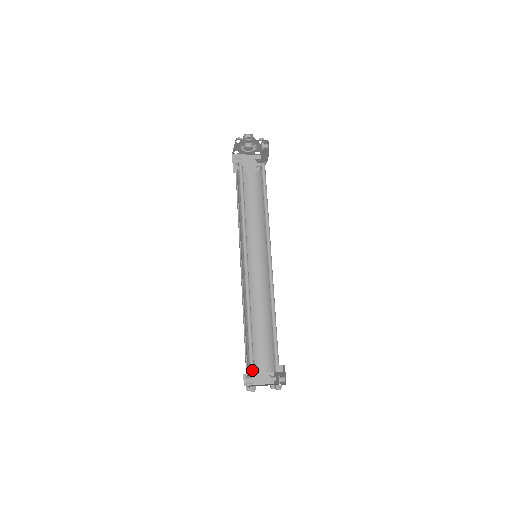
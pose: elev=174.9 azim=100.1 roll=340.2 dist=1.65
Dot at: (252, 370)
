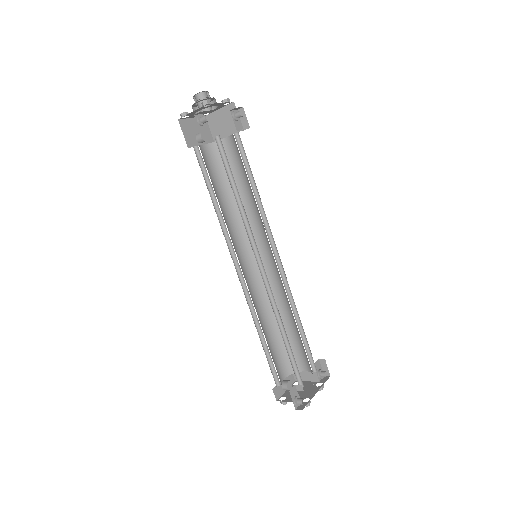
Dot at: (279, 383)
